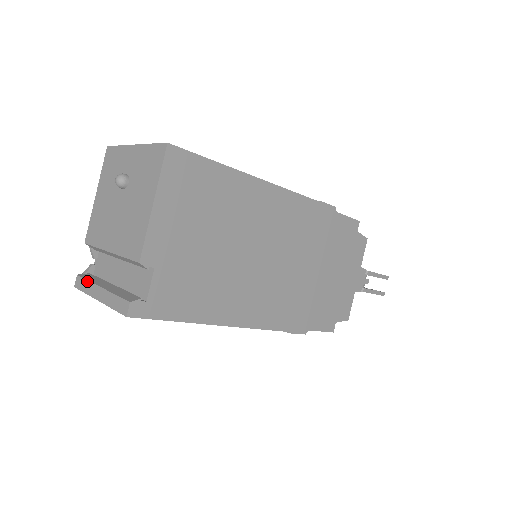
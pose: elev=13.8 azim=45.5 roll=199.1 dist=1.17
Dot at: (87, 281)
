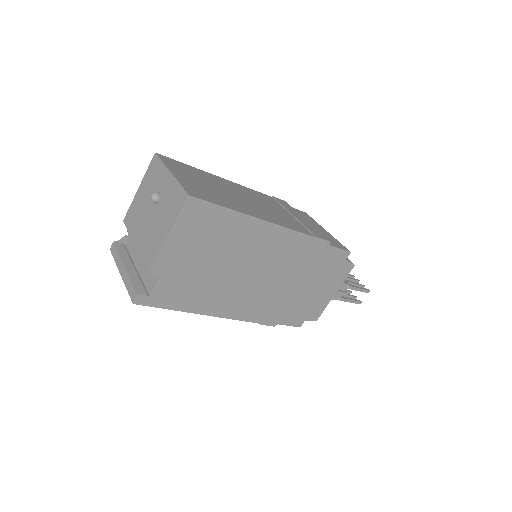
Dot at: (118, 253)
